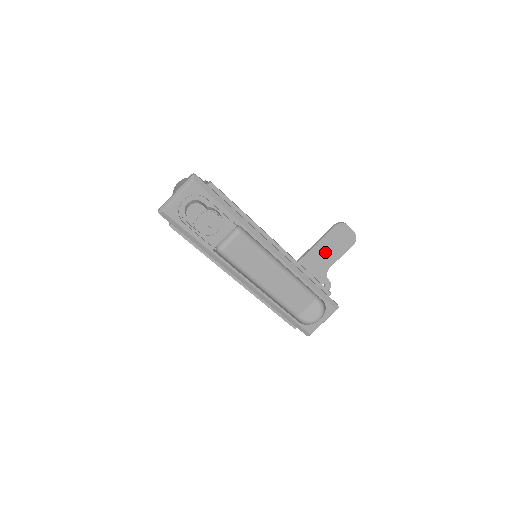
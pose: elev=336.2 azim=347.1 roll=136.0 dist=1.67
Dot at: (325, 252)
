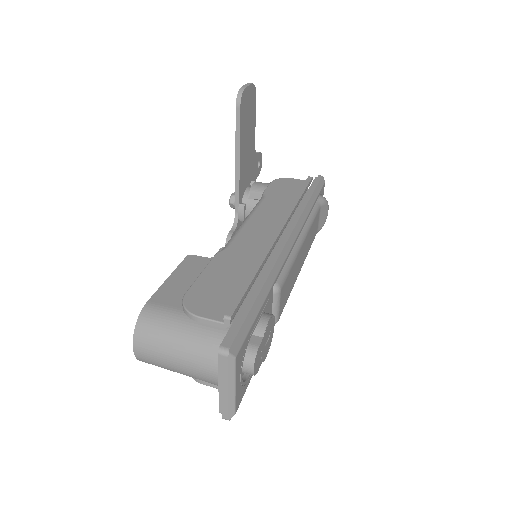
Dot at: (247, 140)
